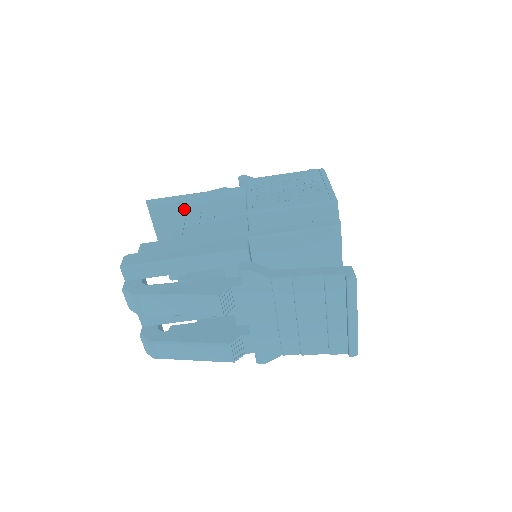
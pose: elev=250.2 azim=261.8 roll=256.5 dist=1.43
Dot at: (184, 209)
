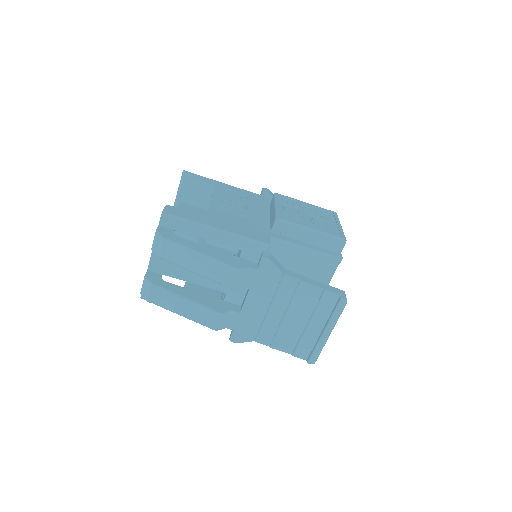
Dot at: (217, 192)
